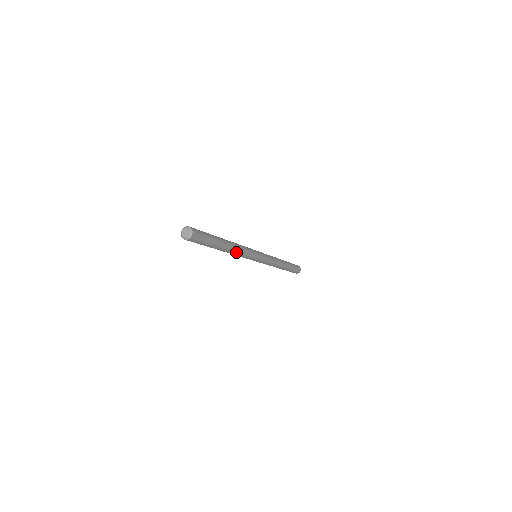
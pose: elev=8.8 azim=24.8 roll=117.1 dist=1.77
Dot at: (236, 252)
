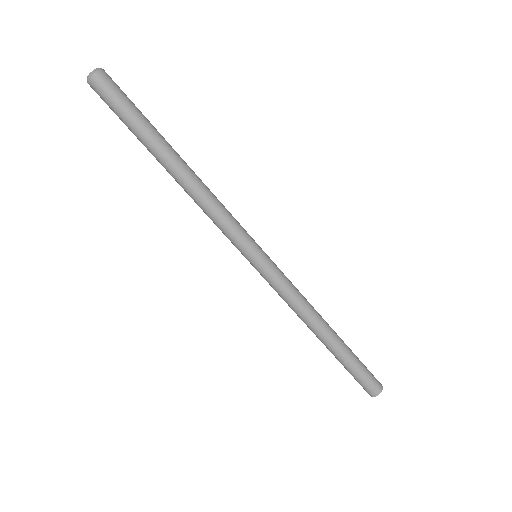
Dot at: (195, 194)
